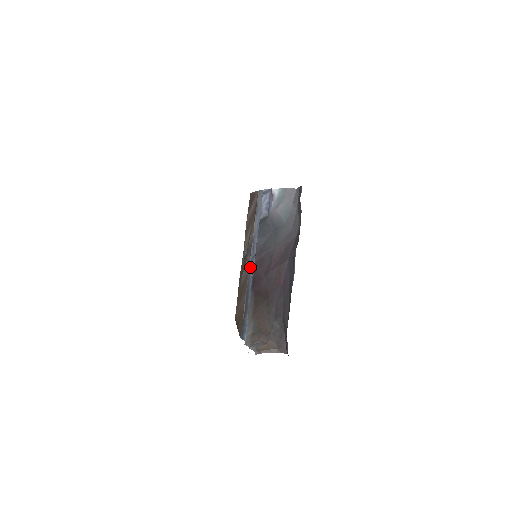
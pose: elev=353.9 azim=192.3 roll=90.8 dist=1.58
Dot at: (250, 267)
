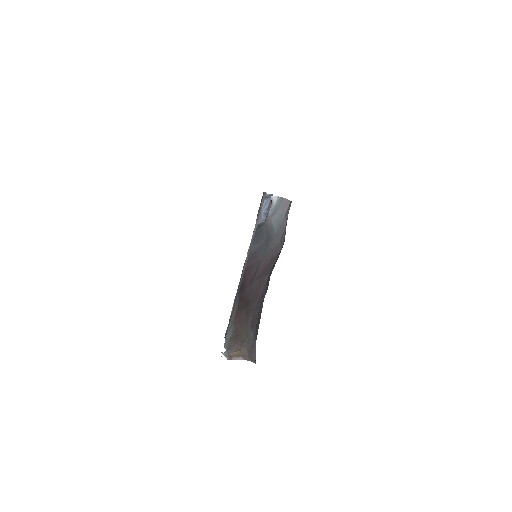
Dot at: (243, 270)
